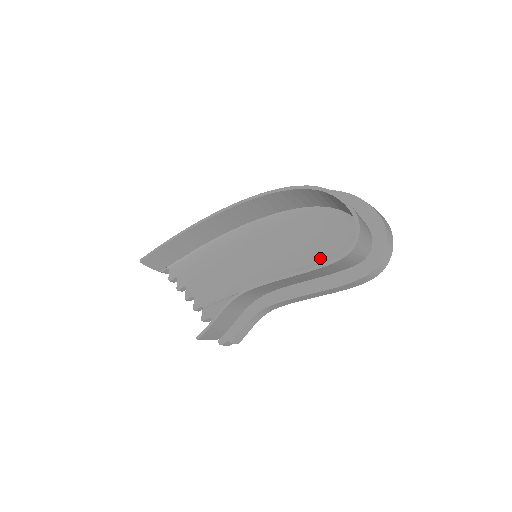
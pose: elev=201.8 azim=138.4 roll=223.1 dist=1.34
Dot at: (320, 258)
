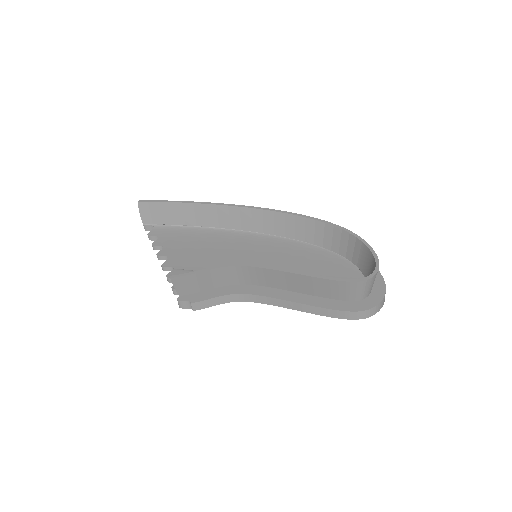
Dot at: occluded
